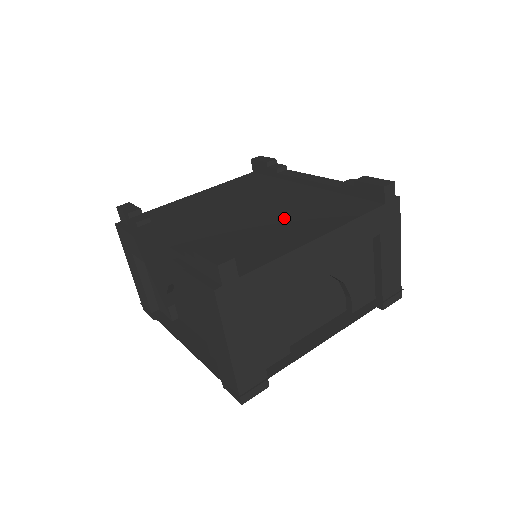
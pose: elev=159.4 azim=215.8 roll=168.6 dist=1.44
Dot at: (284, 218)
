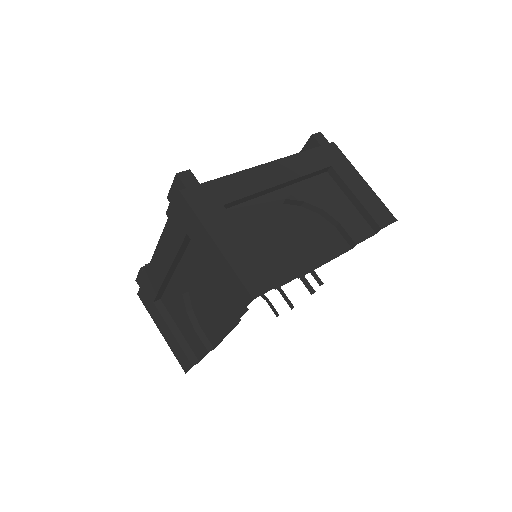
Dot at: occluded
